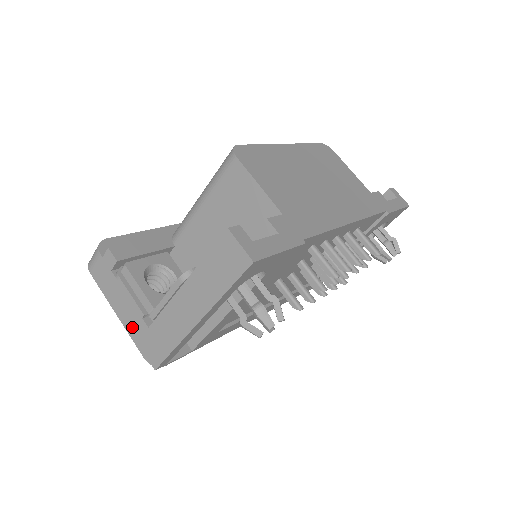
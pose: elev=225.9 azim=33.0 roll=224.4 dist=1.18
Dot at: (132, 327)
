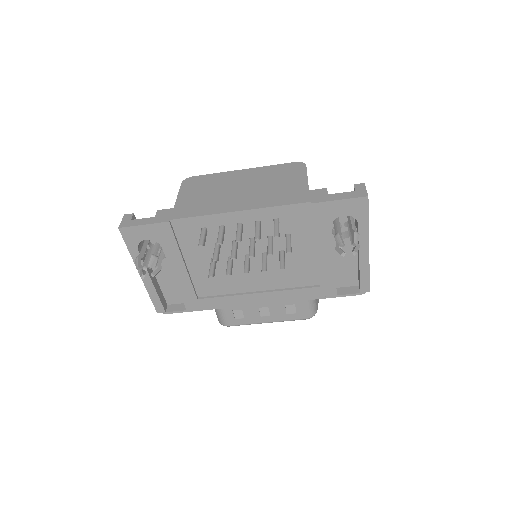
Dot at: occluded
